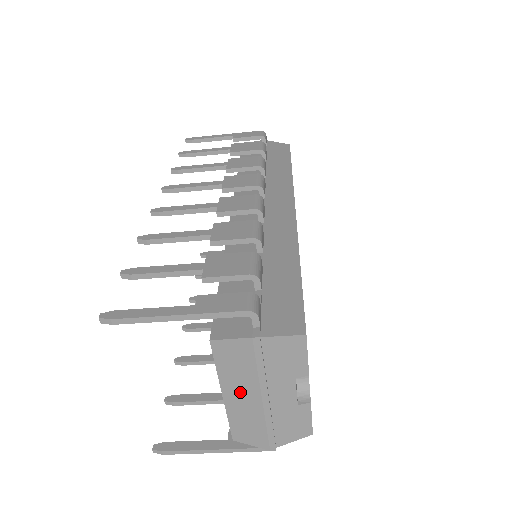
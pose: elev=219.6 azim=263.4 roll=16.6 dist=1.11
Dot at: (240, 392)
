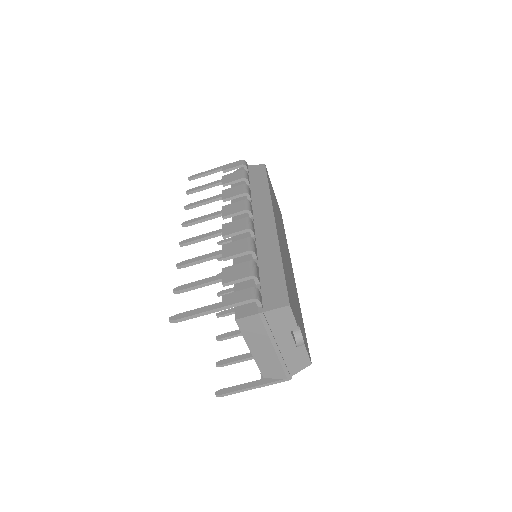
Dot at: (260, 347)
